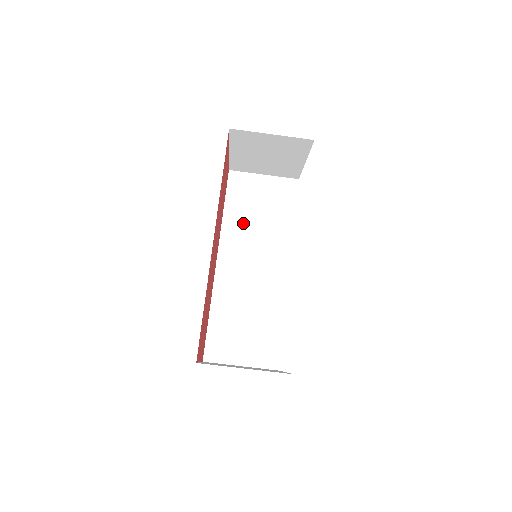
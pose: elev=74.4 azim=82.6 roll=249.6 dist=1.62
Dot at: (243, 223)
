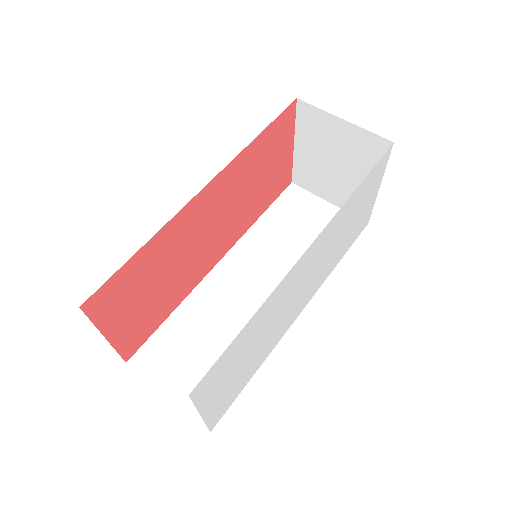
Dot at: (274, 238)
